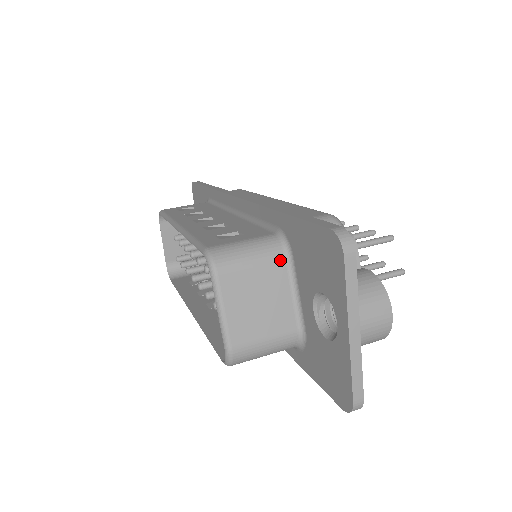
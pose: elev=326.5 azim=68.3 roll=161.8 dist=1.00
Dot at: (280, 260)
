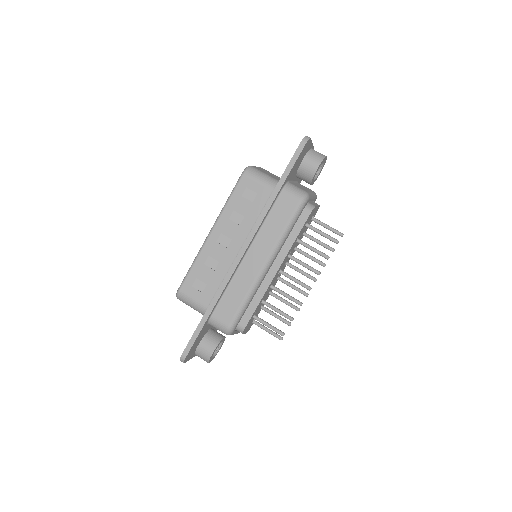
Dot at: occluded
